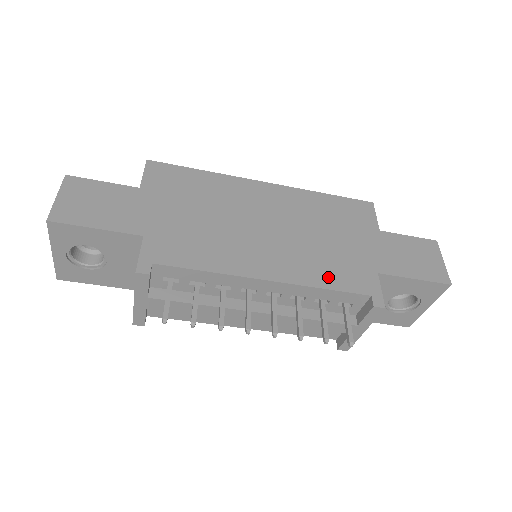
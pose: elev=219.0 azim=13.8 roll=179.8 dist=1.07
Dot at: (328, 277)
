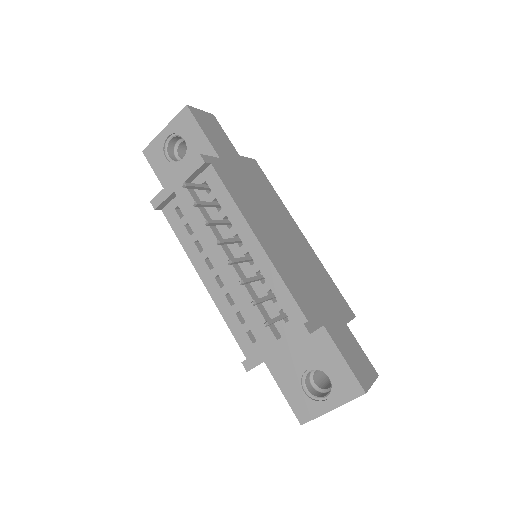
Dot at: (292, 285)
